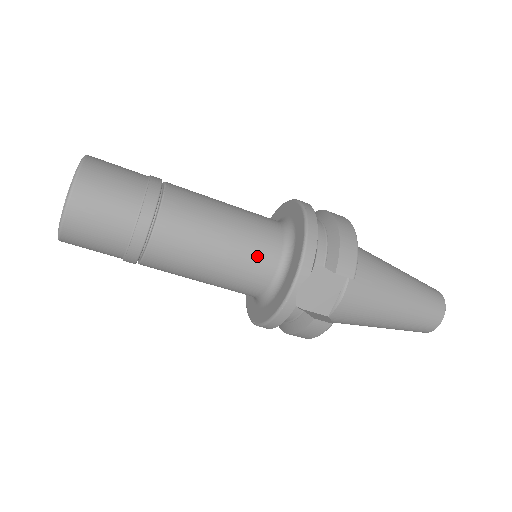
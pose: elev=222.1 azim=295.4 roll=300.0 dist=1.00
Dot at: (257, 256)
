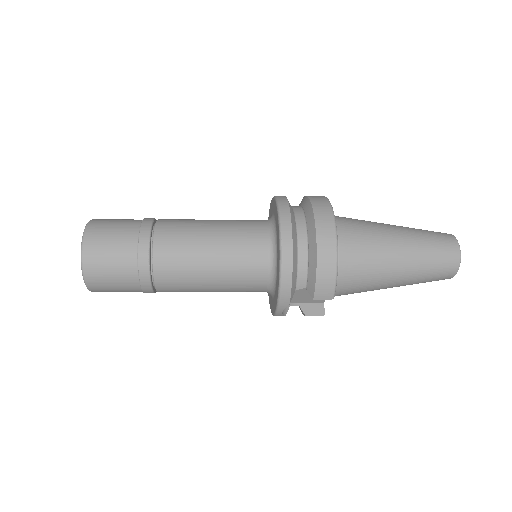
Dot at: (246, 283)
